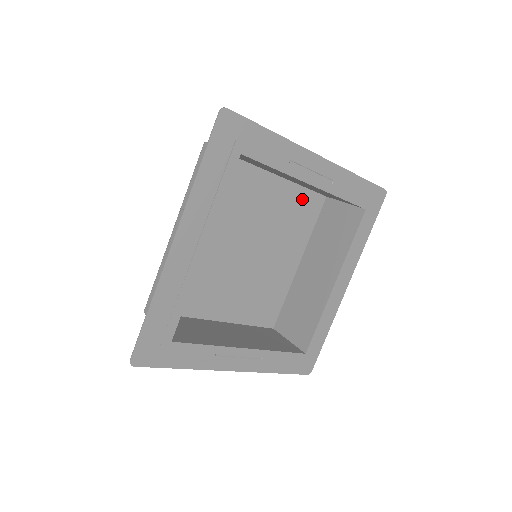
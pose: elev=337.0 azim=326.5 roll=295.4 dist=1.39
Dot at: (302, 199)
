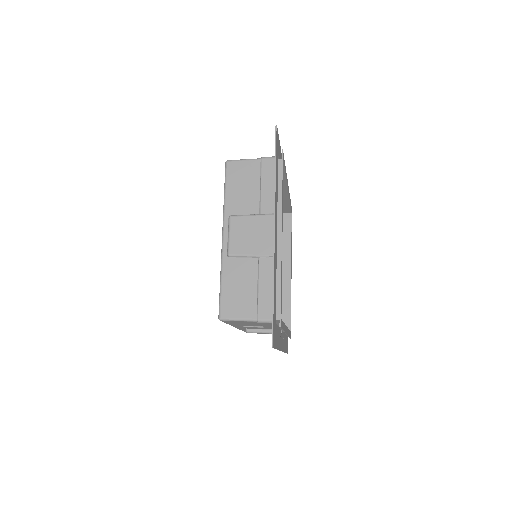
Dot at: occluded
